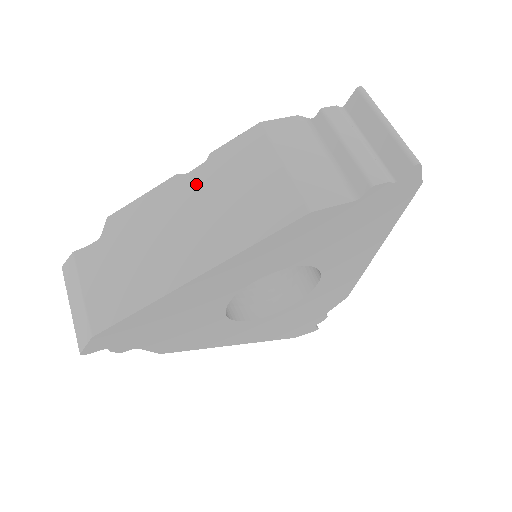
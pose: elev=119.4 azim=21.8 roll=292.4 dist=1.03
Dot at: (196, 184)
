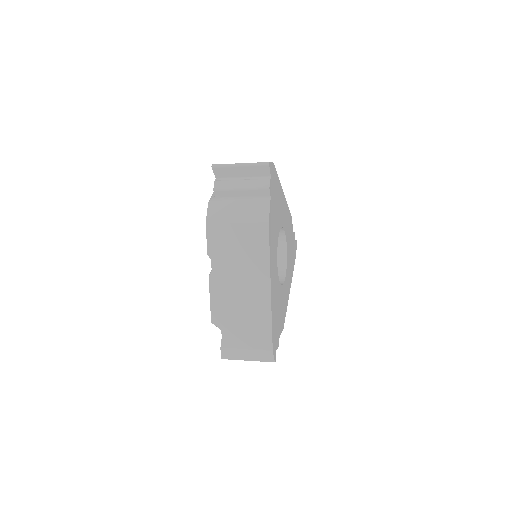
Dot at: occluded
